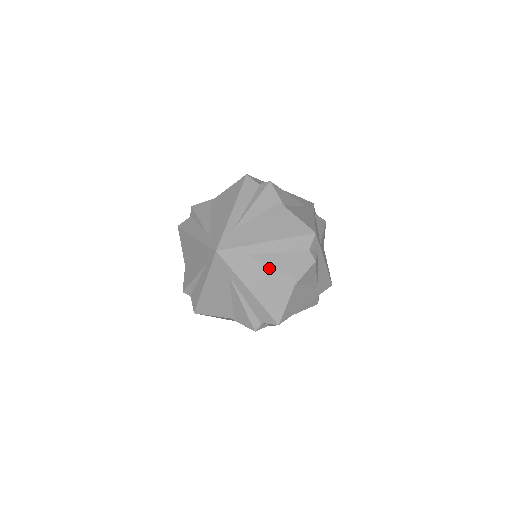
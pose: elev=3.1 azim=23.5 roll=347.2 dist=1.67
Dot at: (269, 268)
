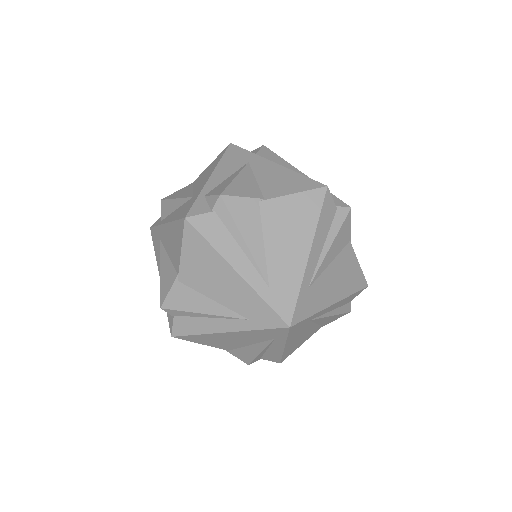
Dot at: (314, 325)
